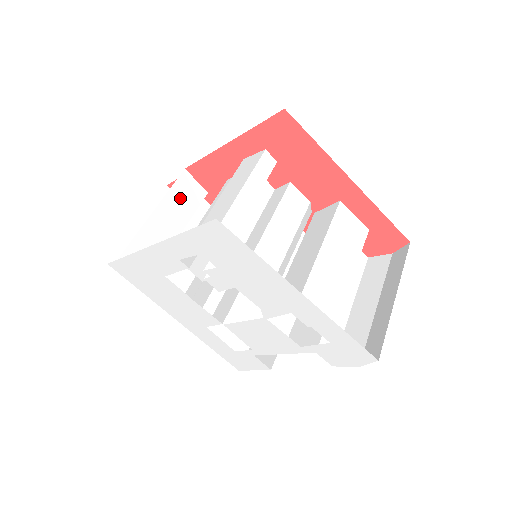
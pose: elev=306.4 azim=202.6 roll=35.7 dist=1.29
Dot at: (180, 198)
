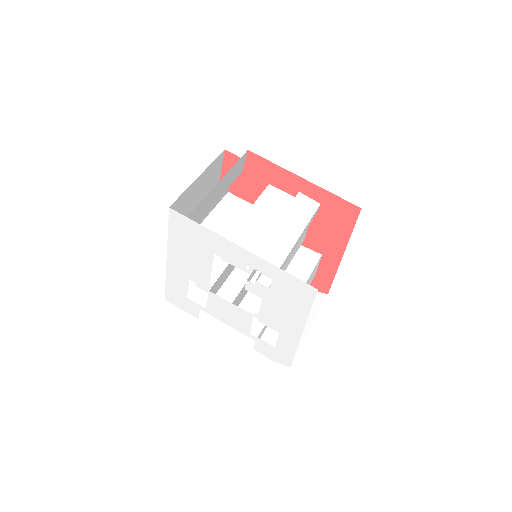
Dot at: (232, 173)
